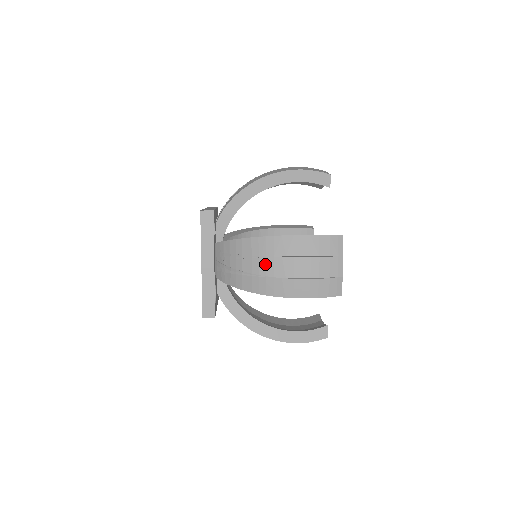
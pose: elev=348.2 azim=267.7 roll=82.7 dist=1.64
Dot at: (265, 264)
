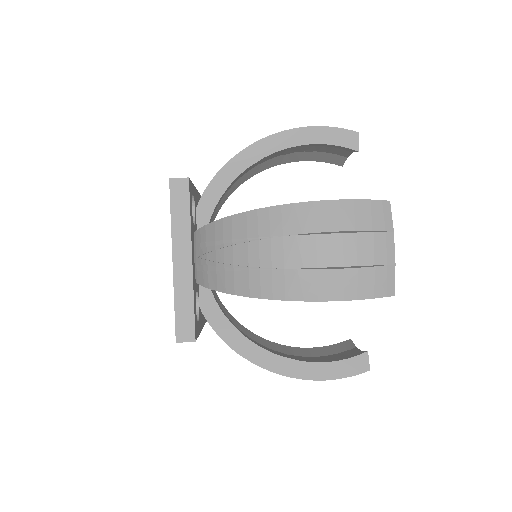
Dot at: occluded
